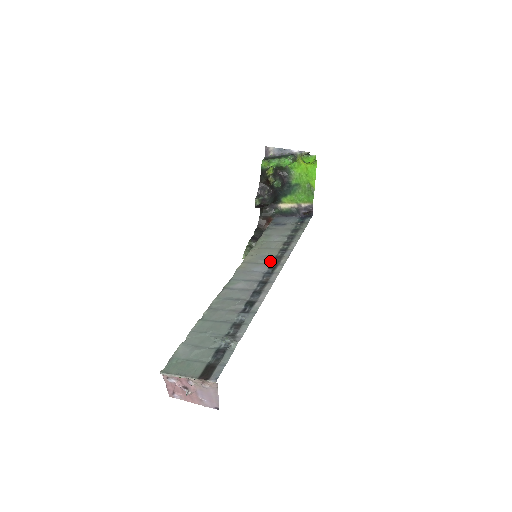
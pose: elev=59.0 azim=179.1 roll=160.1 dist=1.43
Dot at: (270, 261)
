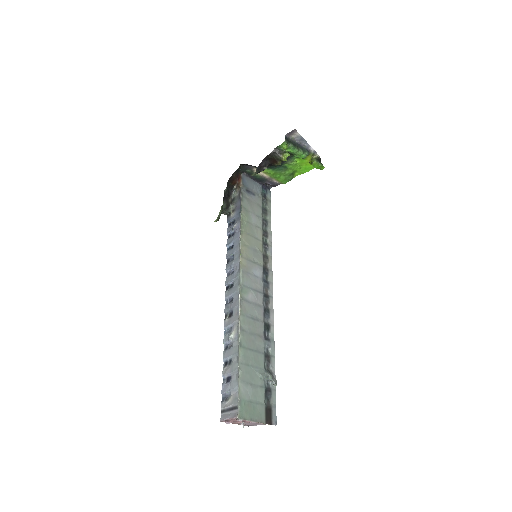
Dot at: (262, 262)
